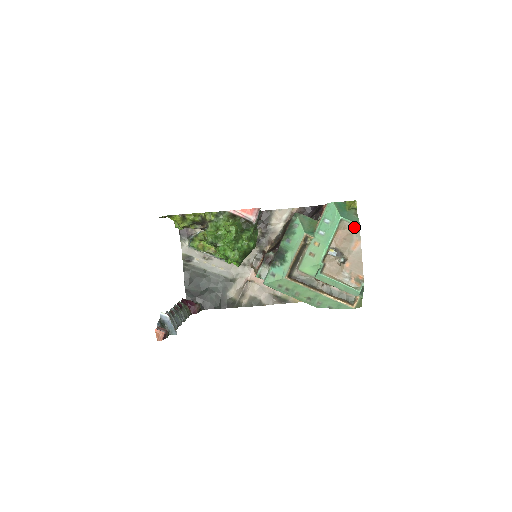
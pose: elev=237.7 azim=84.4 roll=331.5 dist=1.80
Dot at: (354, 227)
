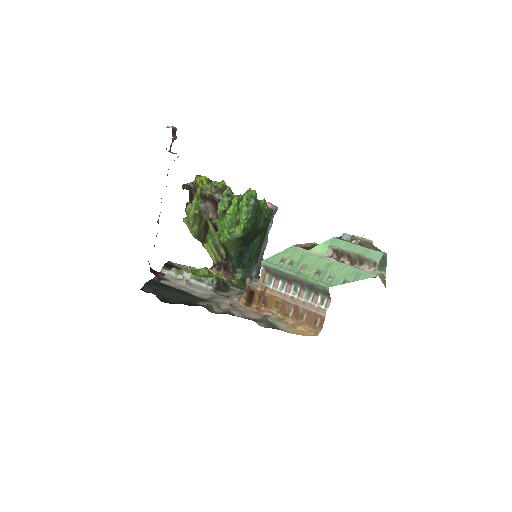
Dot at: (366, 242)
